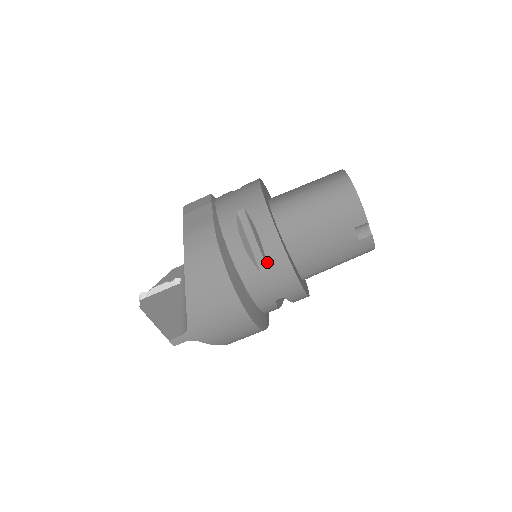
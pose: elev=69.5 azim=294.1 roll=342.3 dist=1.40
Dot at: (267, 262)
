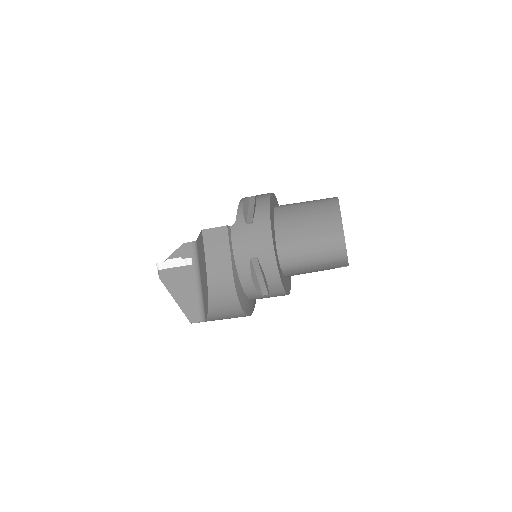
Dot at: (269, 293)
